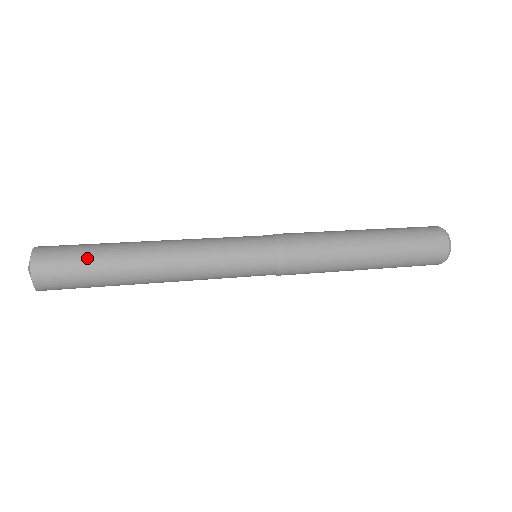
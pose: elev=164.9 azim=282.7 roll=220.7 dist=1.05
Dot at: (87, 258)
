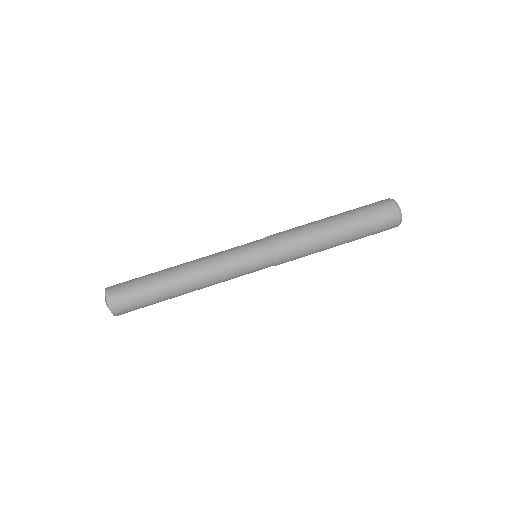
Dot at: (142, 291)
